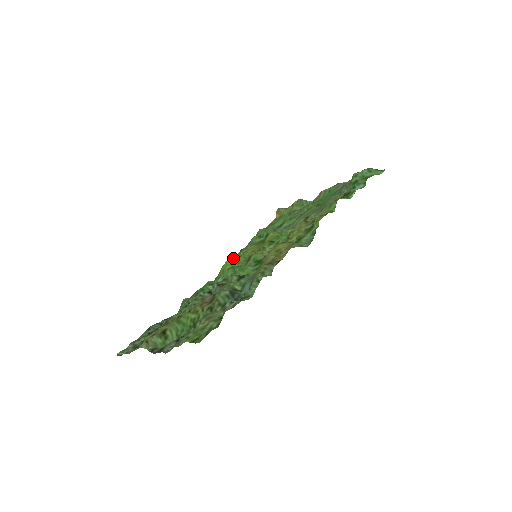
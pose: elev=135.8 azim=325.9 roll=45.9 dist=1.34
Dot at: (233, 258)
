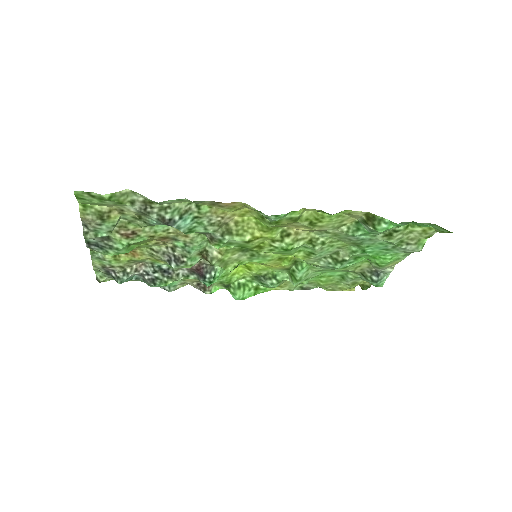
Dot at: (247, 264)
